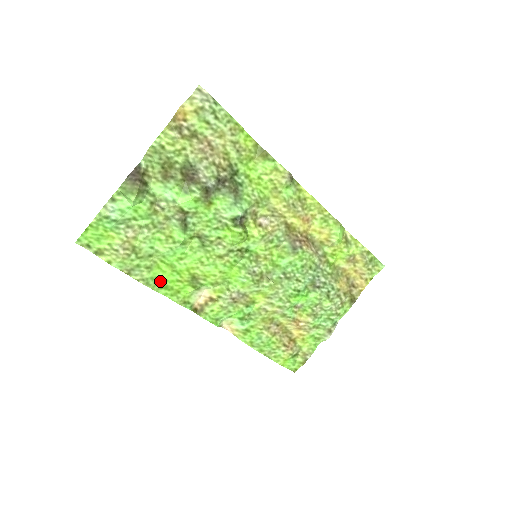
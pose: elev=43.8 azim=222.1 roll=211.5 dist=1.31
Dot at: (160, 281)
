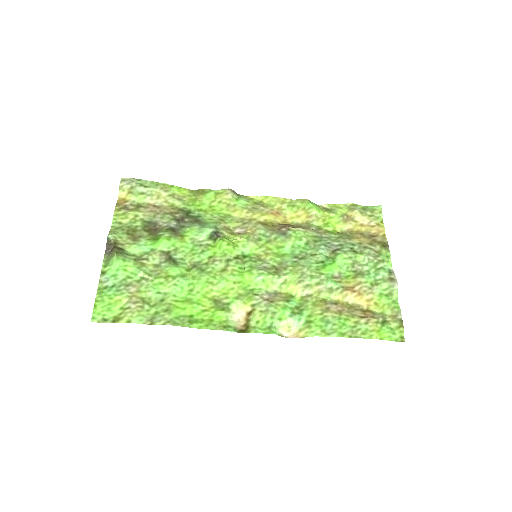
Dot at: (186, 318)
